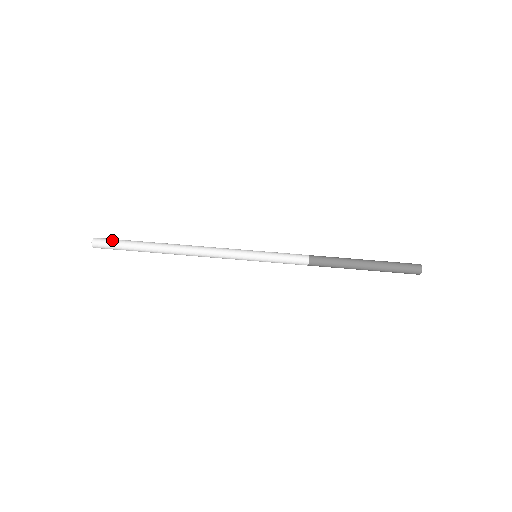
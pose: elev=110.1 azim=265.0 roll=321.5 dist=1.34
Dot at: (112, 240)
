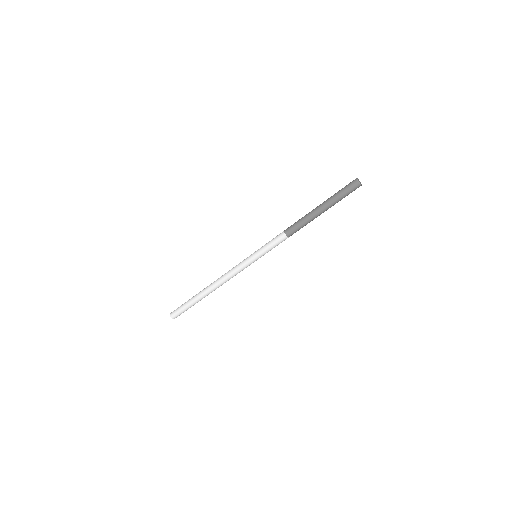
Dot at: occluded
